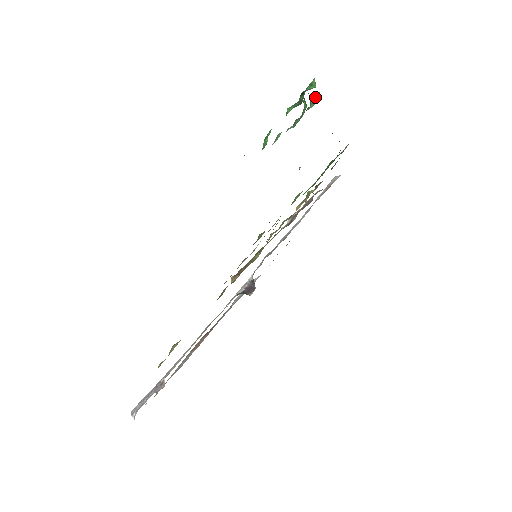
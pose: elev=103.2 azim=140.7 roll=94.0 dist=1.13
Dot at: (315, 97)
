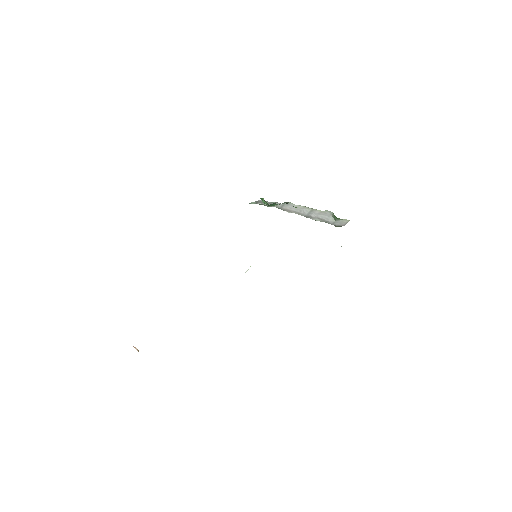
Dot at: occluded
